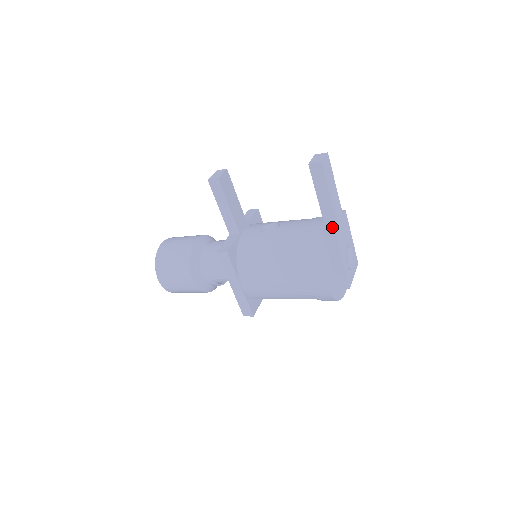
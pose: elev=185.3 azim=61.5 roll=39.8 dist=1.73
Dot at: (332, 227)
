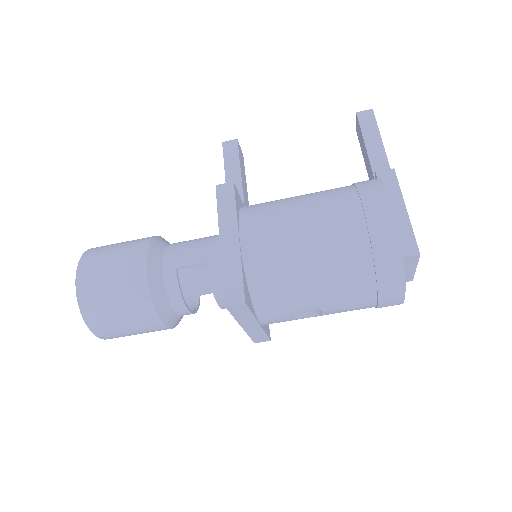
Dot at: occluded
